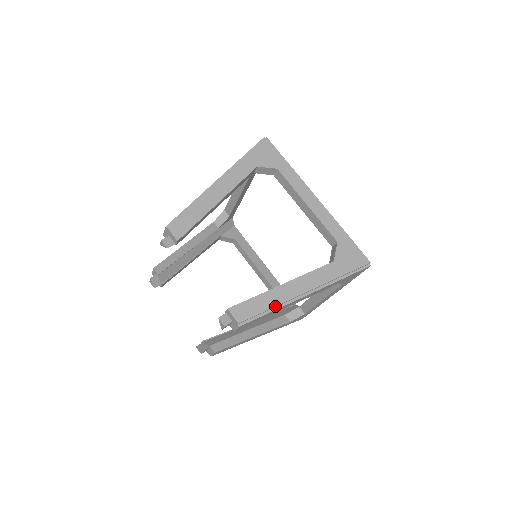
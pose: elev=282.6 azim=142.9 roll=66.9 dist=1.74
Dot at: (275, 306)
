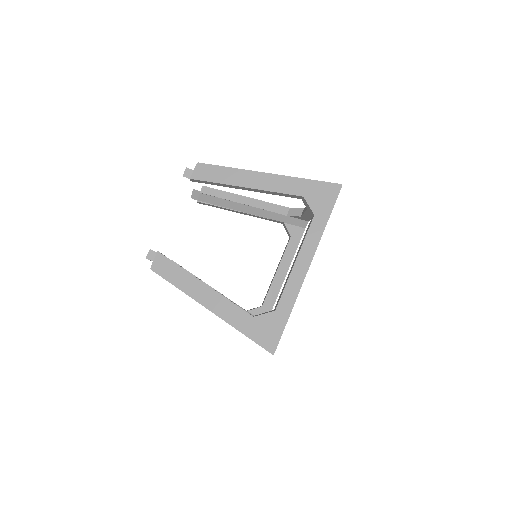
Dot at: (182, 287)
